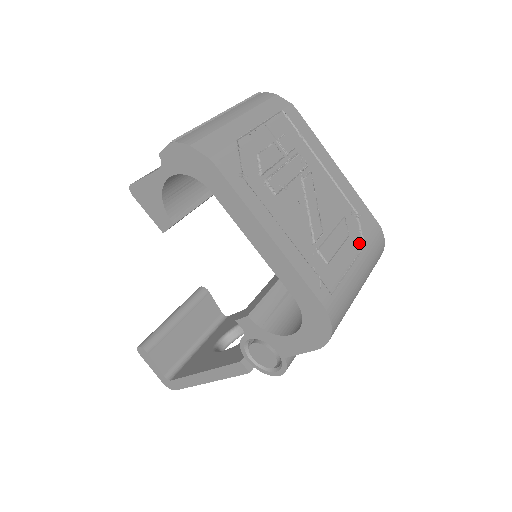
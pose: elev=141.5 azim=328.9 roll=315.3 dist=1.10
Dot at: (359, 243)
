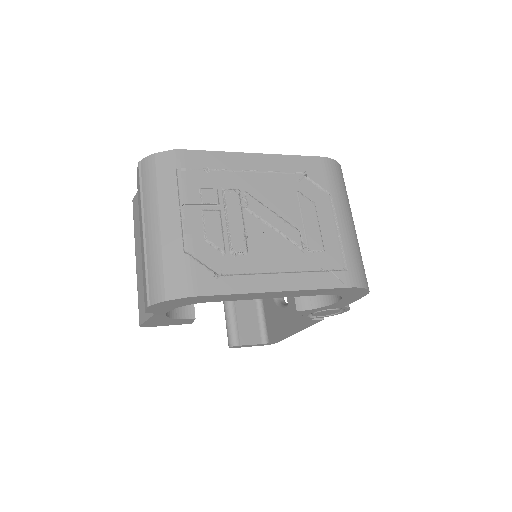
Dot at: (325, 198)
